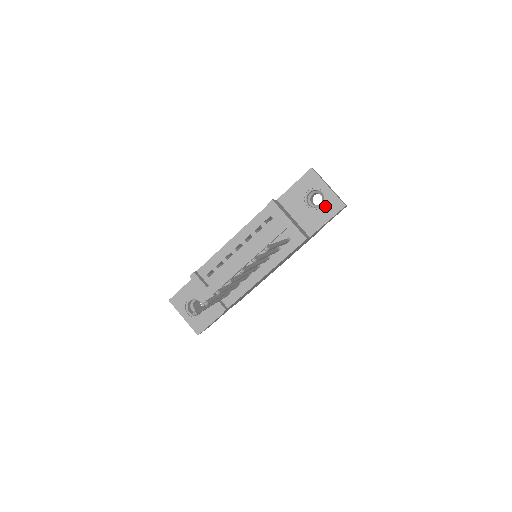
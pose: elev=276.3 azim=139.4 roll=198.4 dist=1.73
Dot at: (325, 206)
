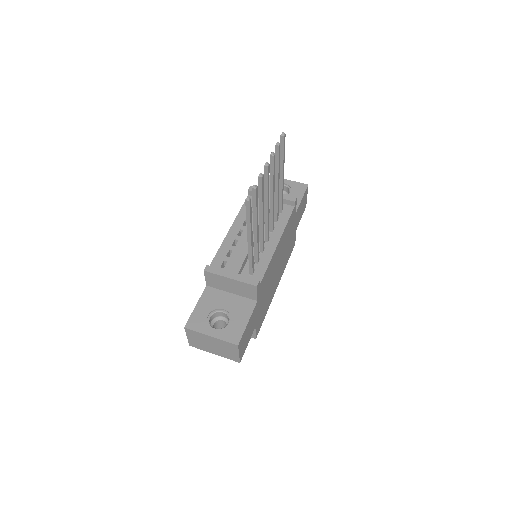
Dot at: (293, 191)
